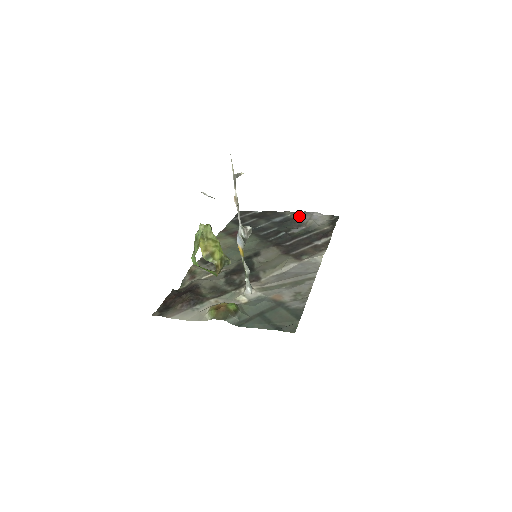
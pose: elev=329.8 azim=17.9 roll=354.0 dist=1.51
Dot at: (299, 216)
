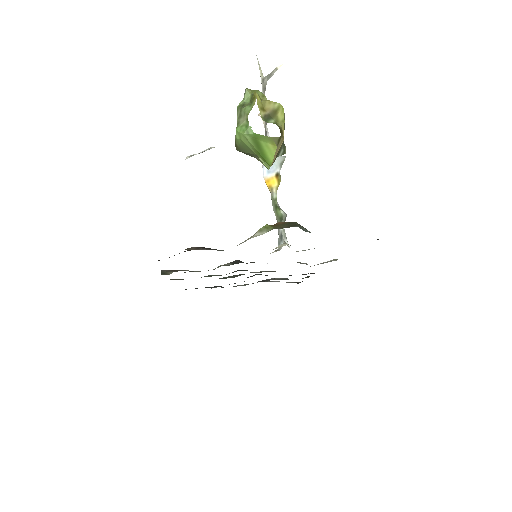
Dot at: occluded
